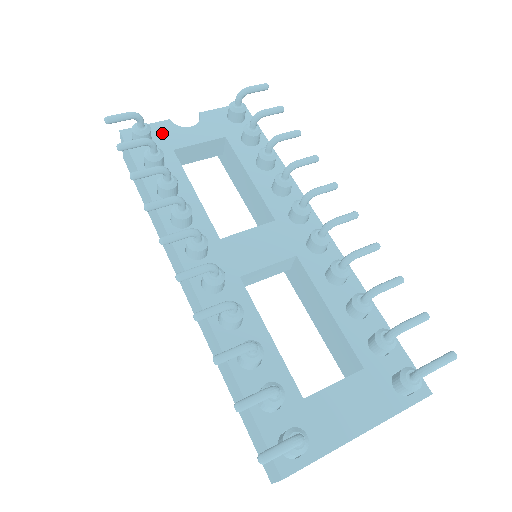
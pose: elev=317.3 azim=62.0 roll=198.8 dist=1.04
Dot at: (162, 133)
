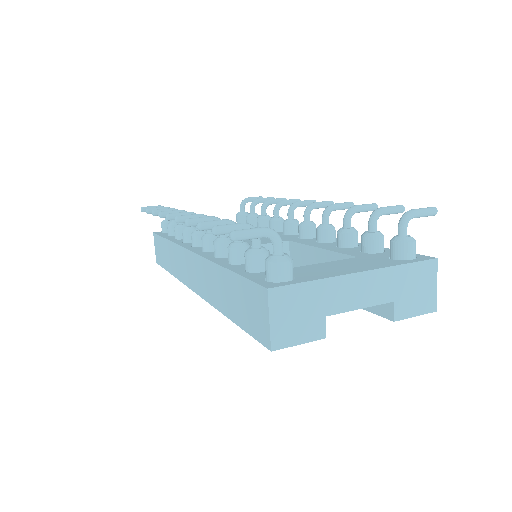
Dot at: occluded
